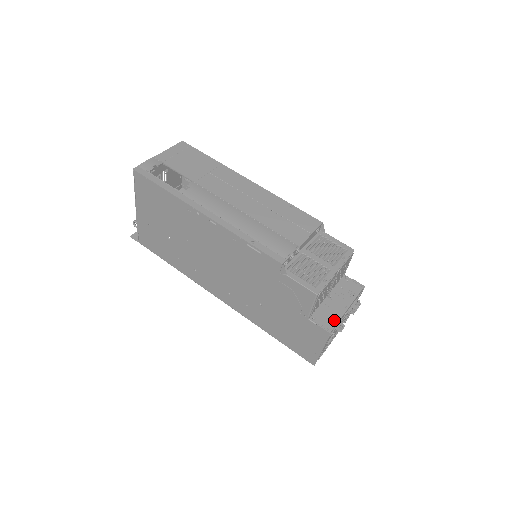
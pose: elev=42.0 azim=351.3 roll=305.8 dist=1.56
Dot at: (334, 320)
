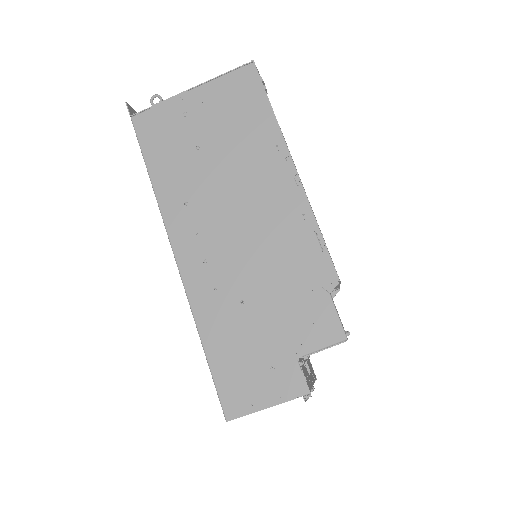
Dot at: (310, 383)
